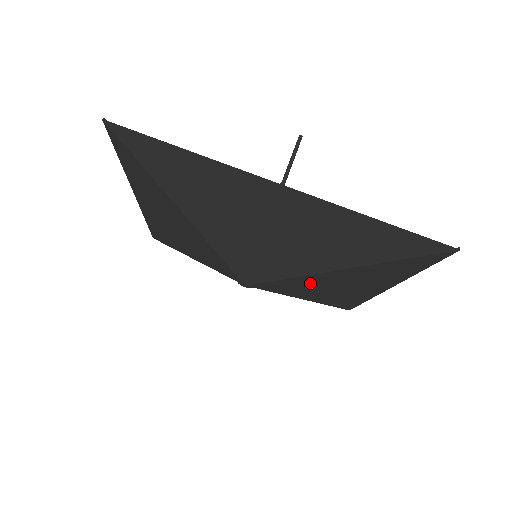
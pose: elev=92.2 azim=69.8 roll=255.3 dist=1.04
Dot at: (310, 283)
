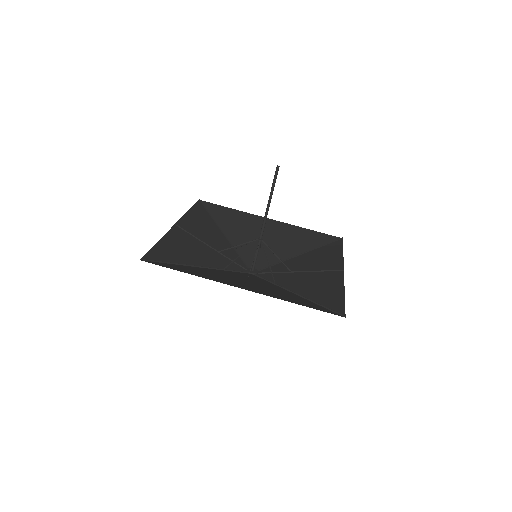
Dot at: (288, 277)
